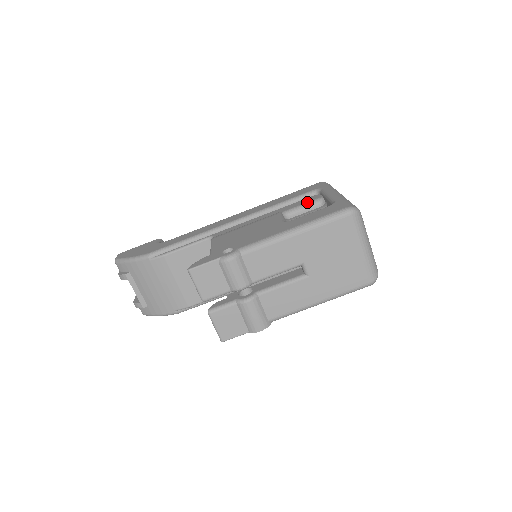
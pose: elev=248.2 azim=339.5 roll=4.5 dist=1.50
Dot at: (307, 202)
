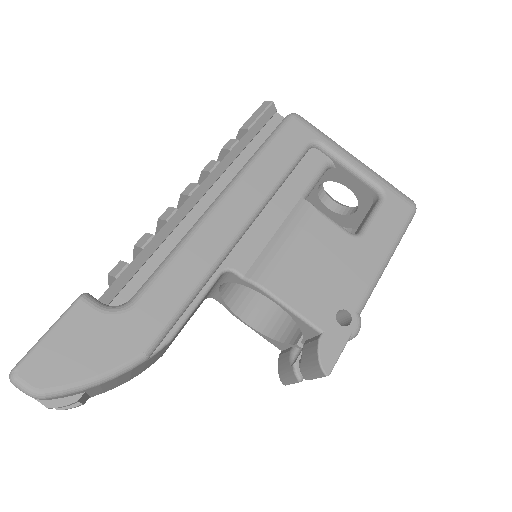
Dot at: (318, 171)
